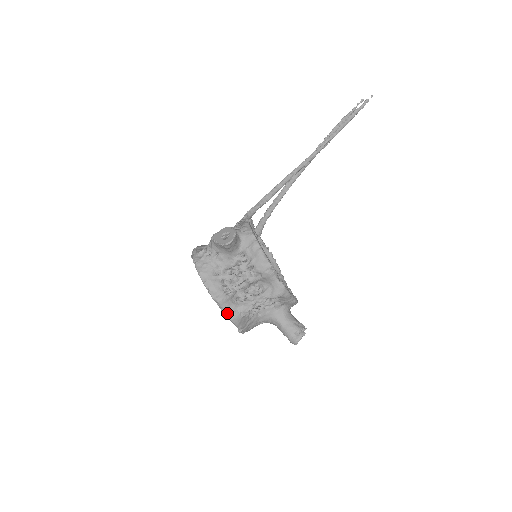
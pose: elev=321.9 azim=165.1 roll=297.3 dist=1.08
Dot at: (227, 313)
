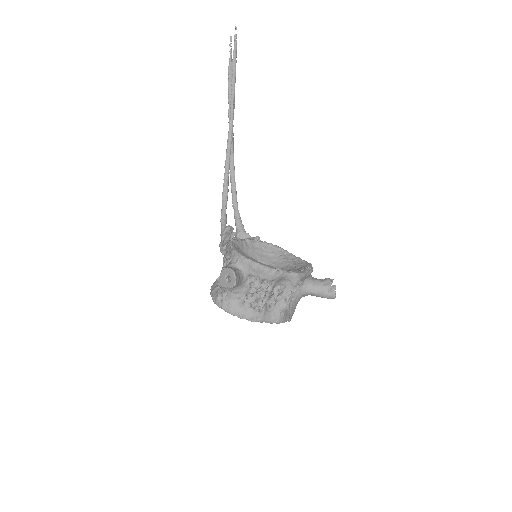
Dot at: (272, 322)
